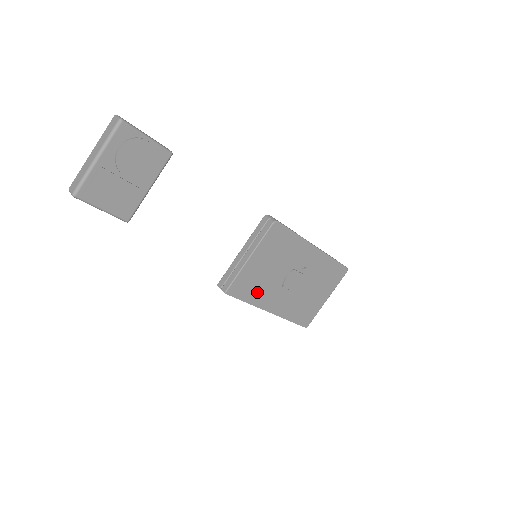
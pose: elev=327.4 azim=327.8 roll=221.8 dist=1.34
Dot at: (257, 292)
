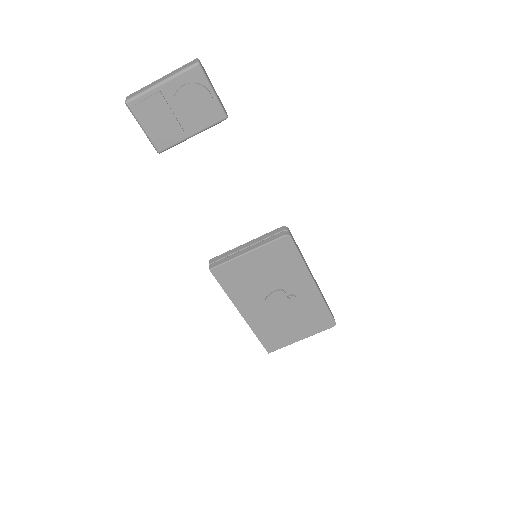
Dot at: (239, 288)
